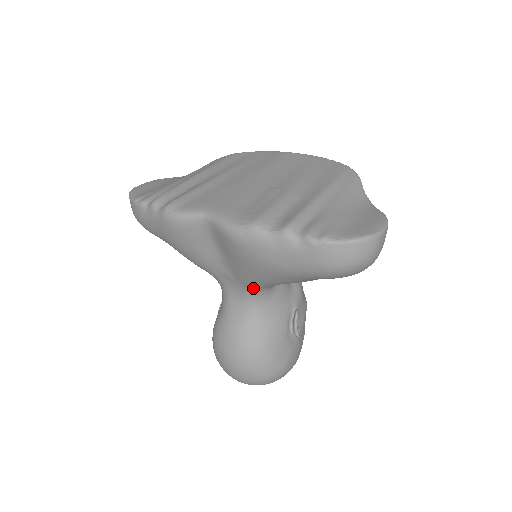
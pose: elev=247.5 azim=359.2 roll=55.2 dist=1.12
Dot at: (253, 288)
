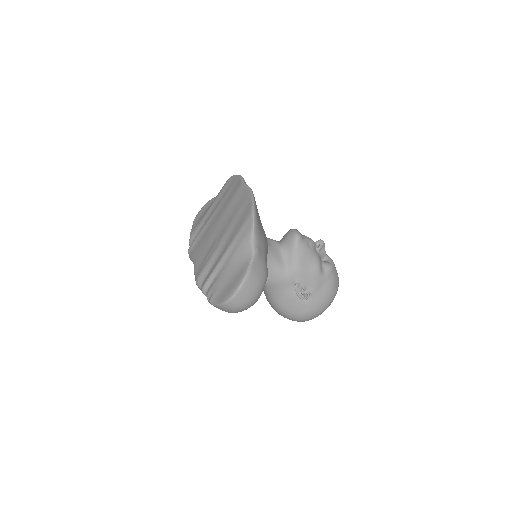
Dot at: occluded
